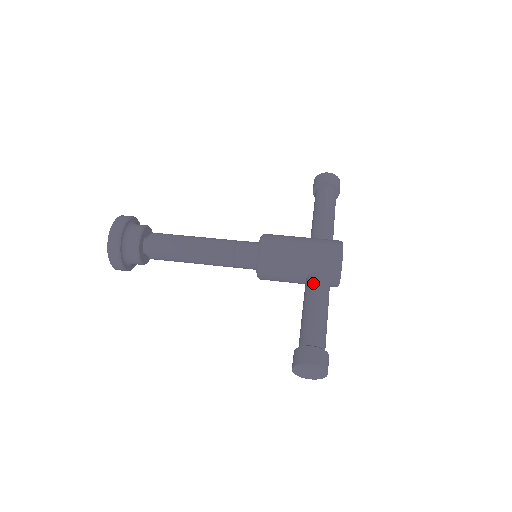
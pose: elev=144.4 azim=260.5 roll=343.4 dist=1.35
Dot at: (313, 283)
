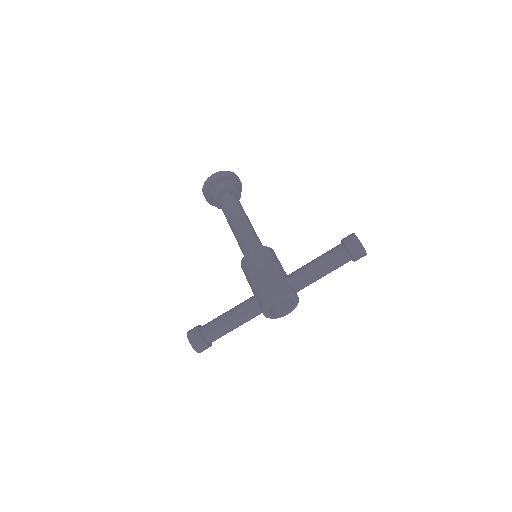
Dot at: (246, 302)
